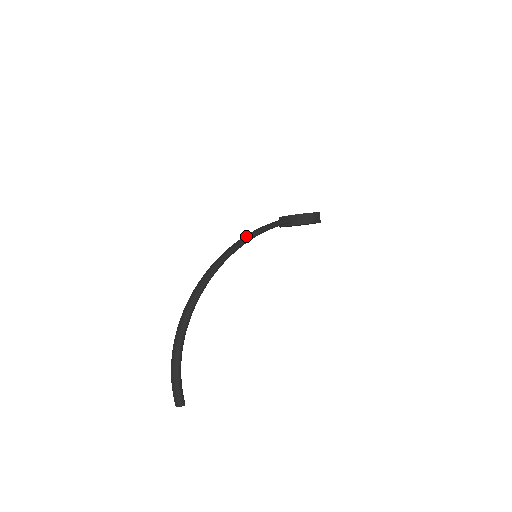
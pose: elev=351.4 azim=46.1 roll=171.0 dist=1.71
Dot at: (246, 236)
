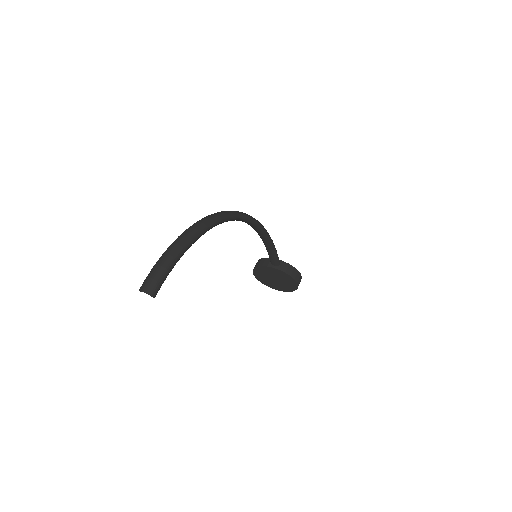
Dot at: occluded
